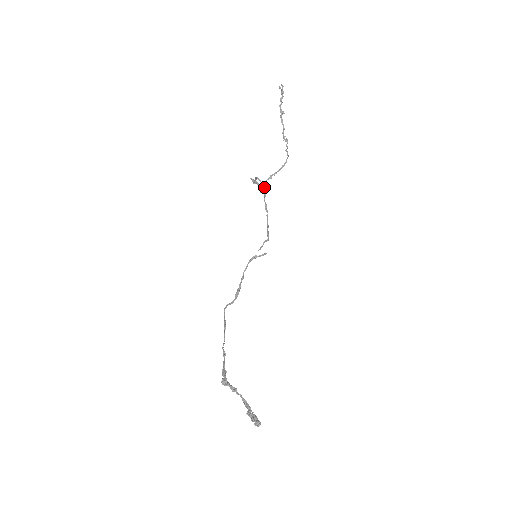
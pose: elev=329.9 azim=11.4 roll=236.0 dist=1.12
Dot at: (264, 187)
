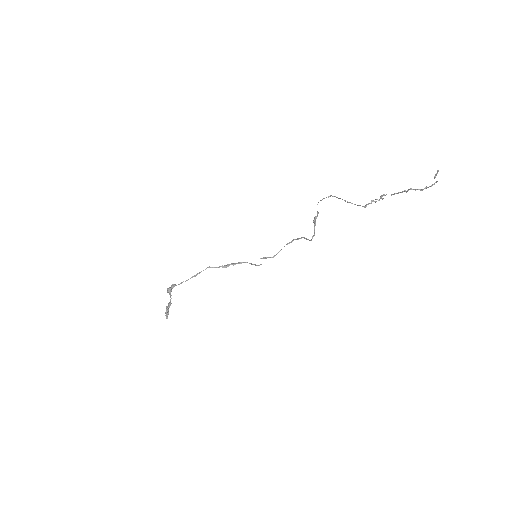
Dot at: (310, 240)
